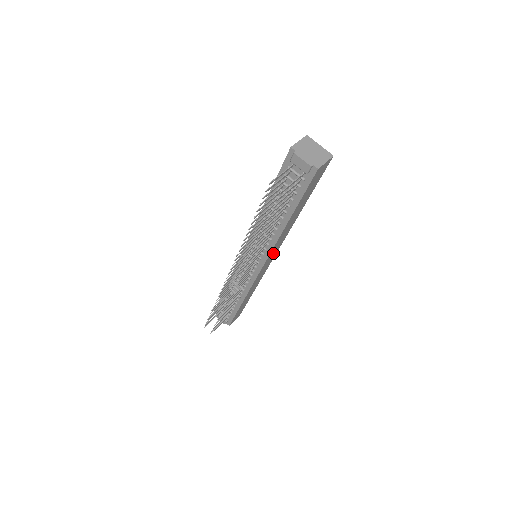
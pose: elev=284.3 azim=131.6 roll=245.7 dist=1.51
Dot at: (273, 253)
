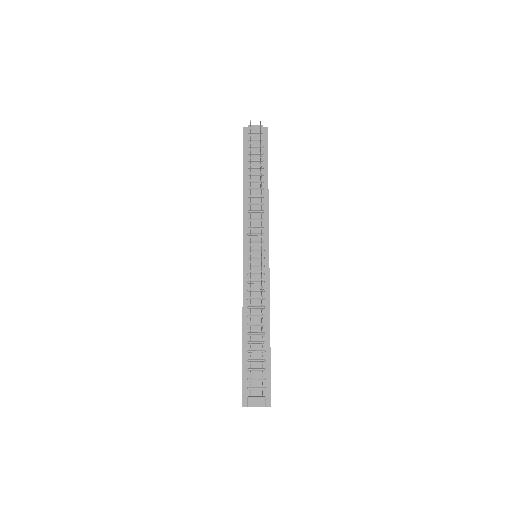
Dot at: occluded
